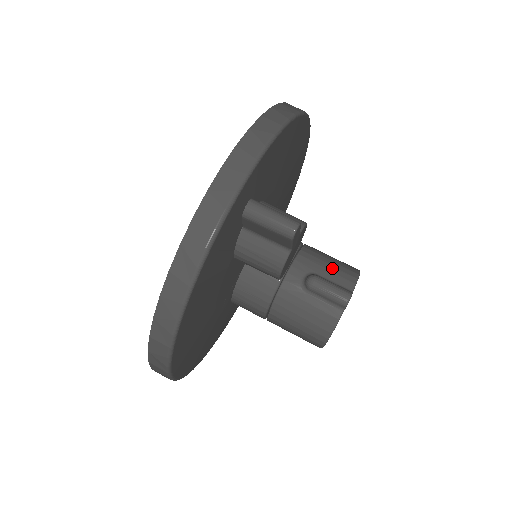
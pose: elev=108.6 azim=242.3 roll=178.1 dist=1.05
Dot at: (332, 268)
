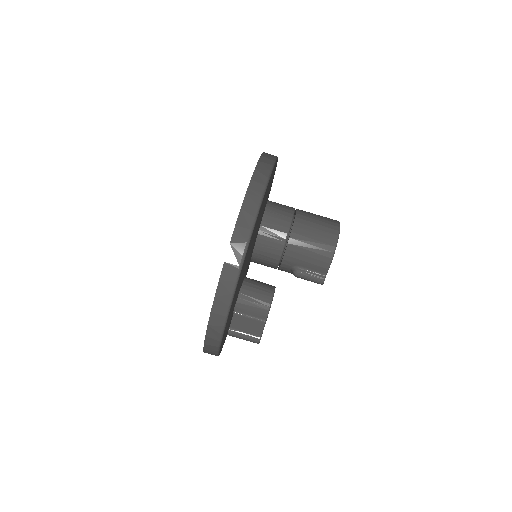
Dot at: (310, 260)
